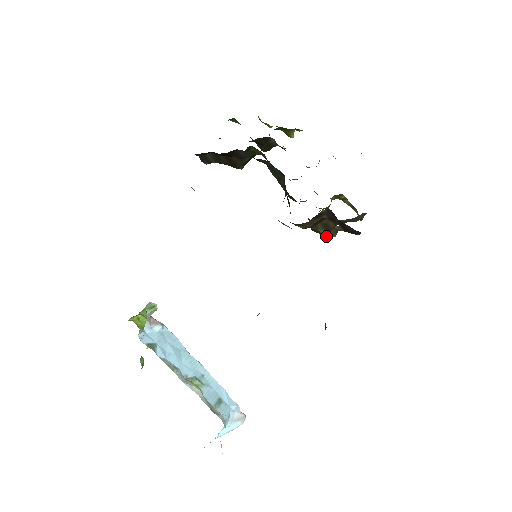
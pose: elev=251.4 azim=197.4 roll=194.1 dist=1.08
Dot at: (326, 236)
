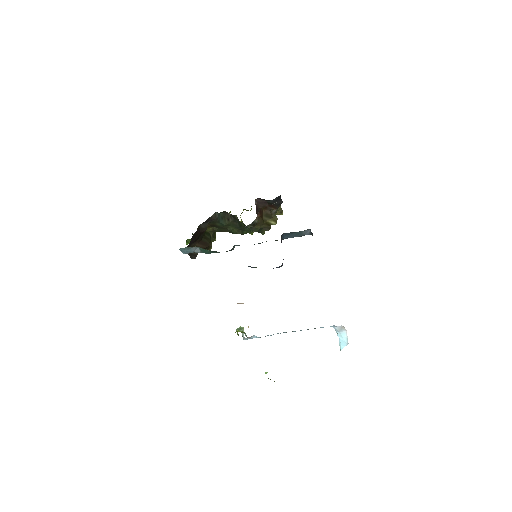
Dot at: (274, 223)
